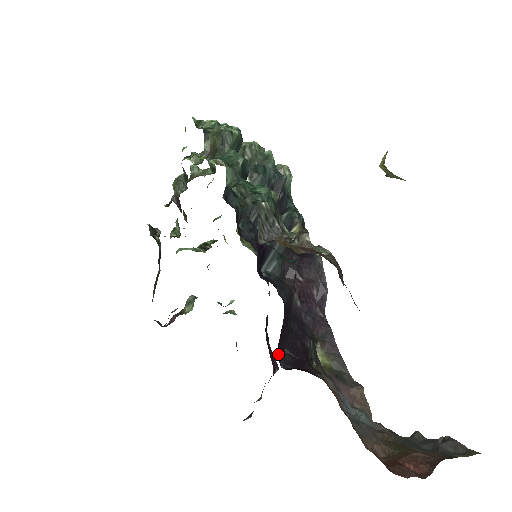
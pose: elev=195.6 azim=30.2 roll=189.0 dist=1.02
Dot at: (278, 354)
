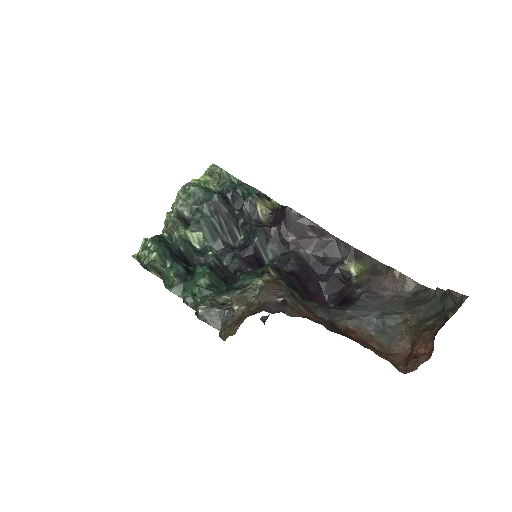
Dot at: occluded
